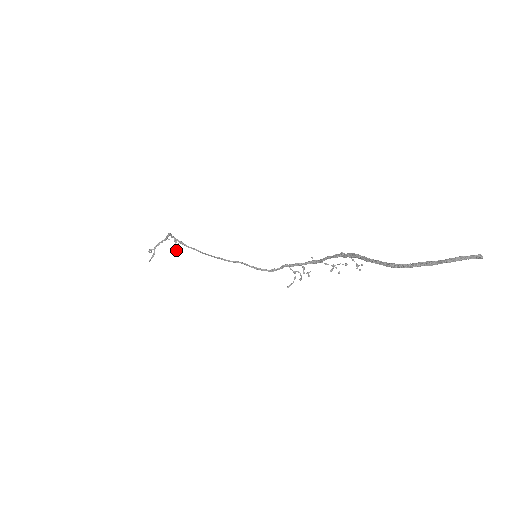
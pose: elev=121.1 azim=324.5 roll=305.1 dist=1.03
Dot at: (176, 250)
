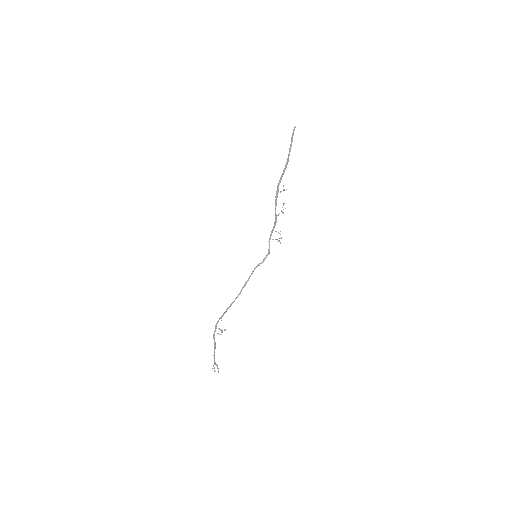
Dot at: (225, 330)
